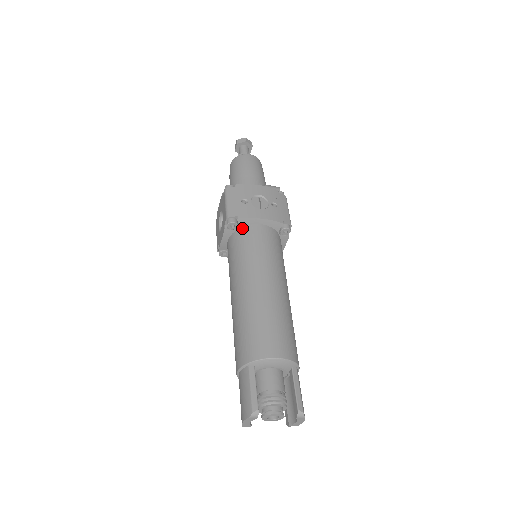
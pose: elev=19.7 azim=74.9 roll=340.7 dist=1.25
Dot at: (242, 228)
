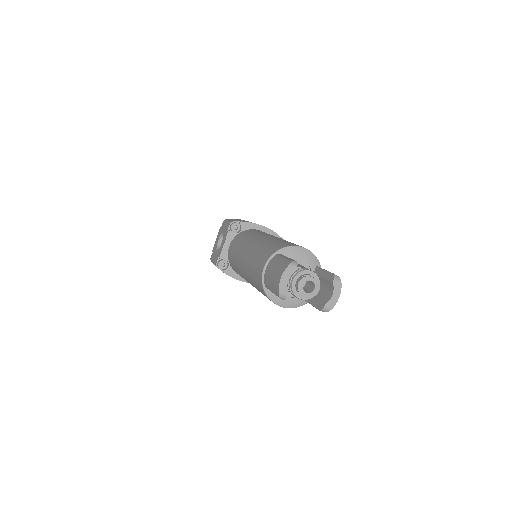
Dot at: (244, 231)
